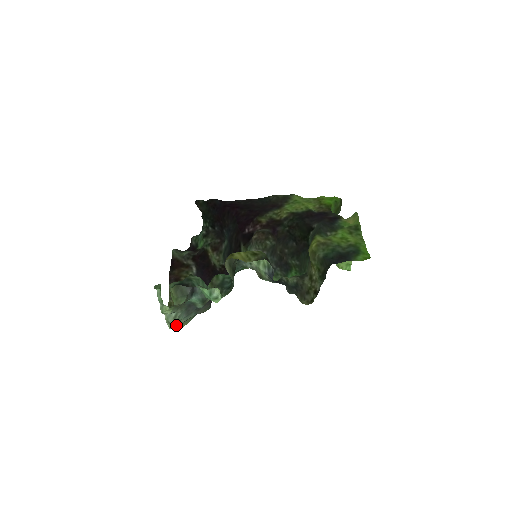
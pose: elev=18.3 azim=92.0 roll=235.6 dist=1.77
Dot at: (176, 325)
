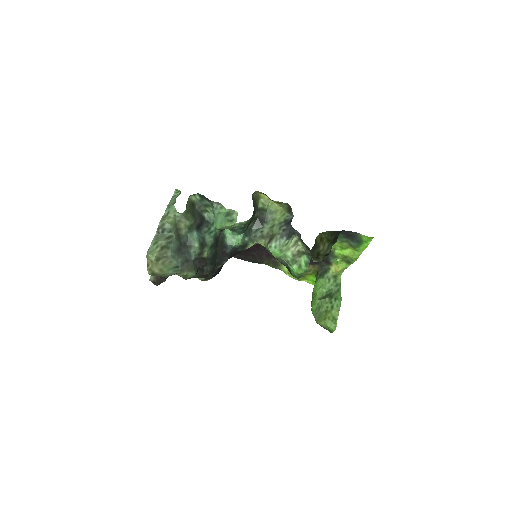
Dot at: (160, 252)
